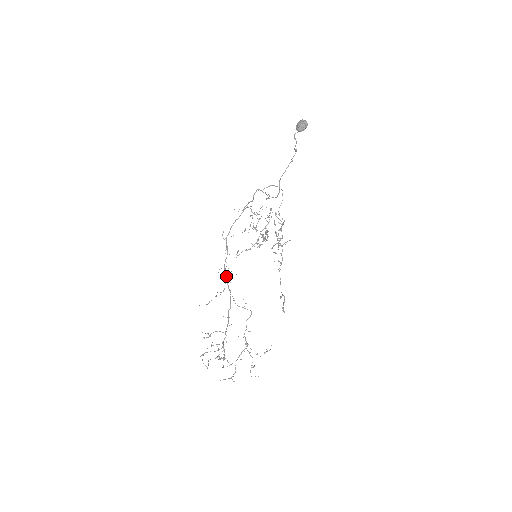
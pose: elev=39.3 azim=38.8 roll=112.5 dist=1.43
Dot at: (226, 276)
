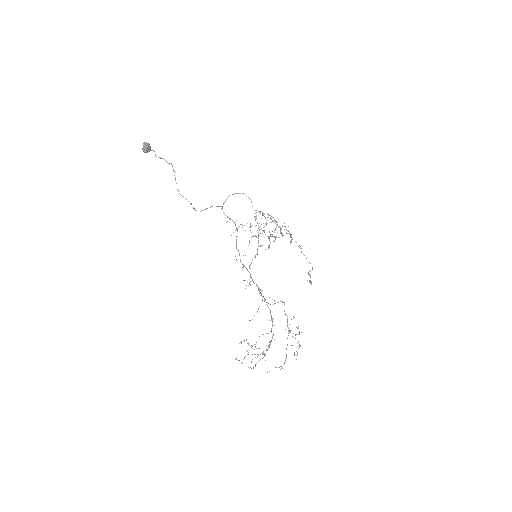
Dot at: (258, 288)
